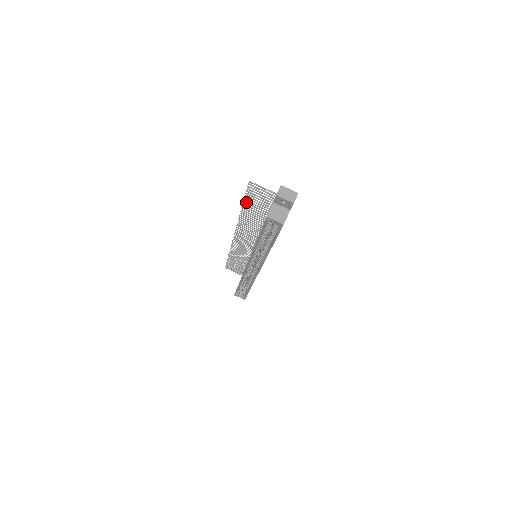
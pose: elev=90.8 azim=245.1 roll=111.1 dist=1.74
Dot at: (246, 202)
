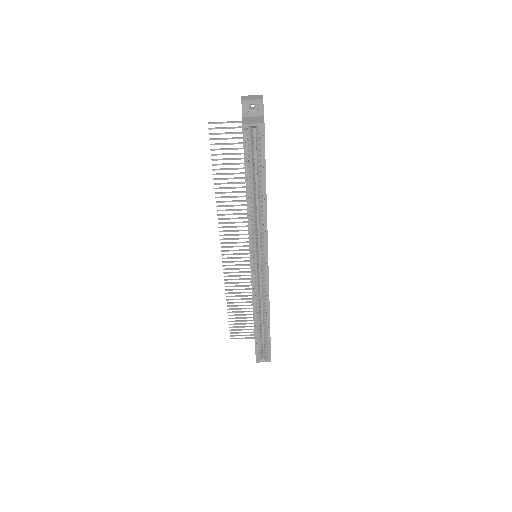
Dot at: (216, 169)
